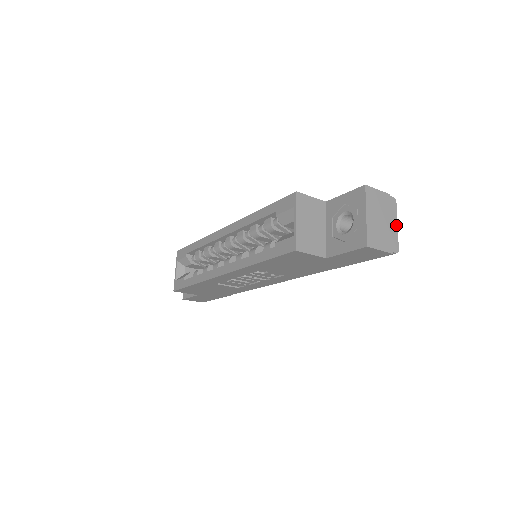
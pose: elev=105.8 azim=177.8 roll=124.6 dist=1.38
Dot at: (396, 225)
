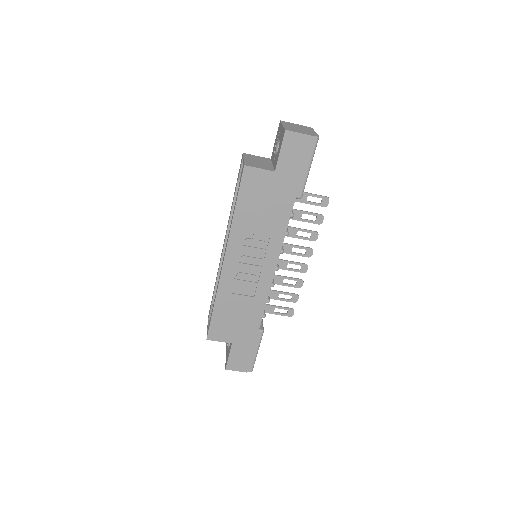
Dot at: (314, 132)
